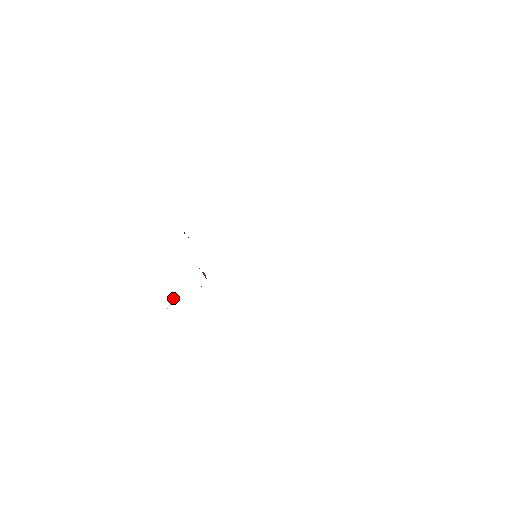
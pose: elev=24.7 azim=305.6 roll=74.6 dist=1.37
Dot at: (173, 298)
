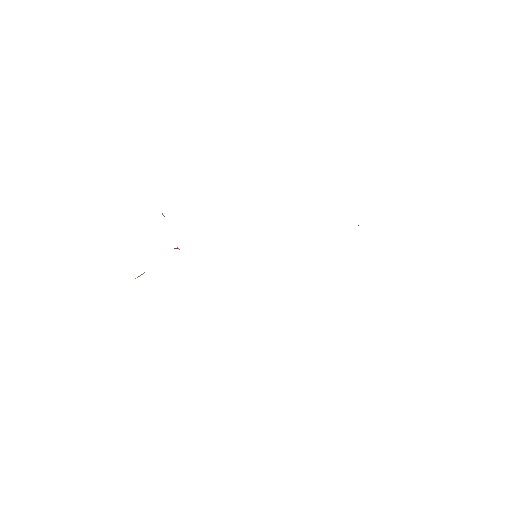
Dot at: (143, 273)
